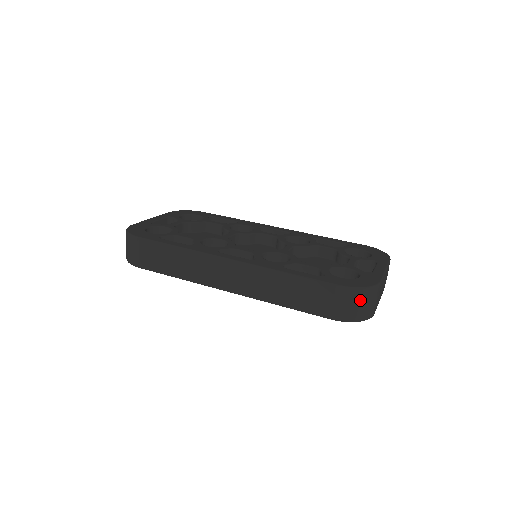
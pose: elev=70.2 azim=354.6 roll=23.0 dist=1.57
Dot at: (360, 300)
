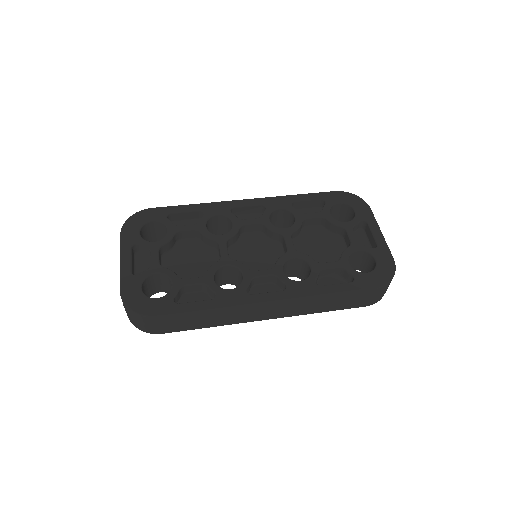
Dot at: (388, 286)
